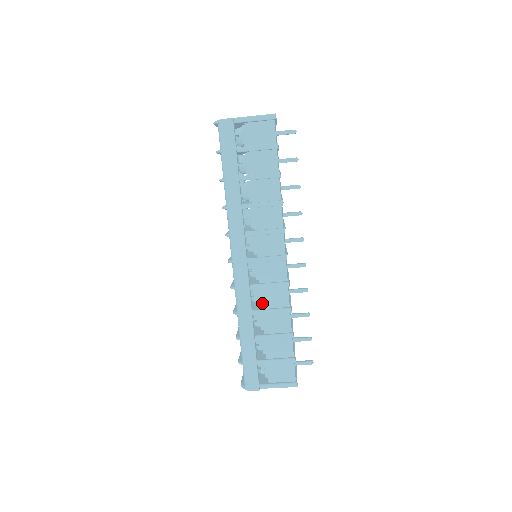
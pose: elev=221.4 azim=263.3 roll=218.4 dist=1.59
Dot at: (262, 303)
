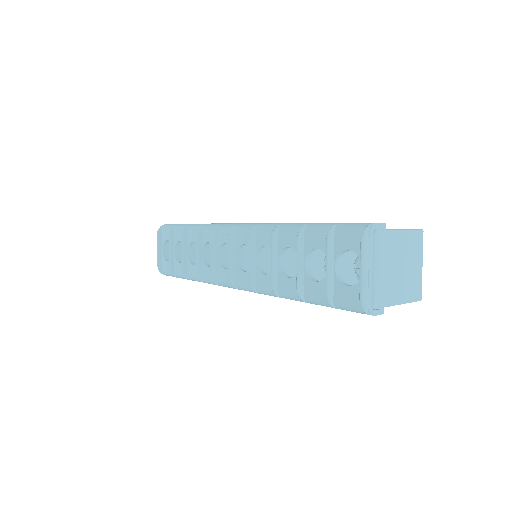
Dot at: occluded
